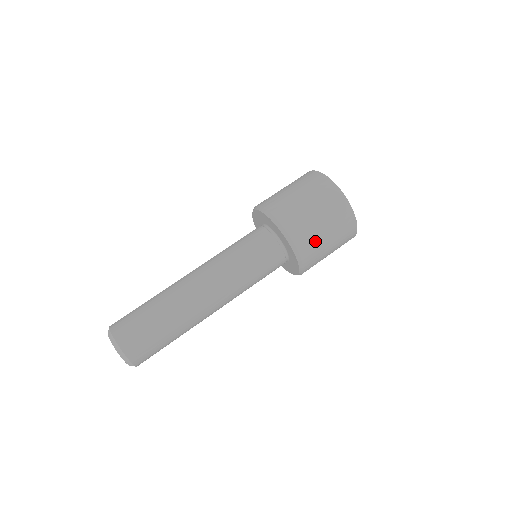
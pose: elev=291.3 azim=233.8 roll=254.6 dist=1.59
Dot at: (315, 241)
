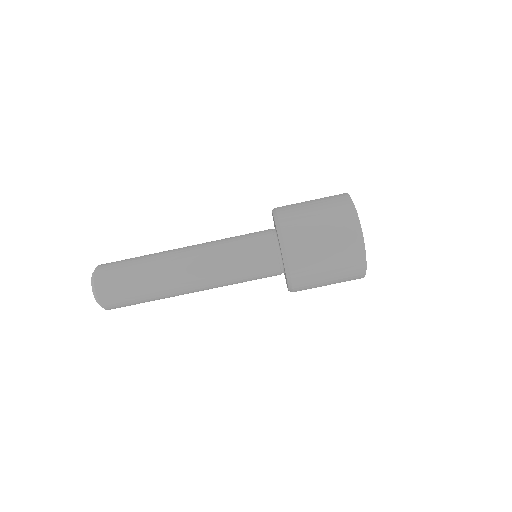
Dot at: (313, 274)
